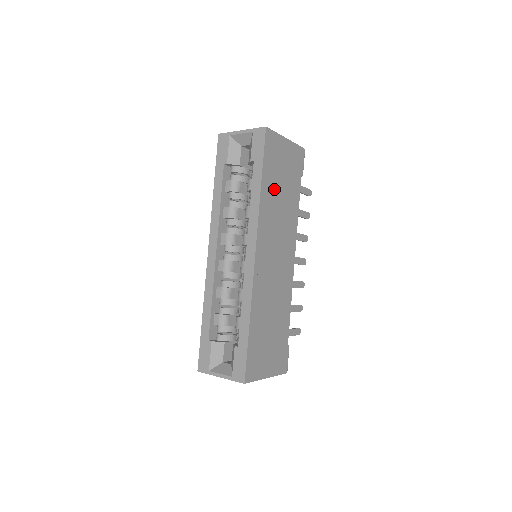
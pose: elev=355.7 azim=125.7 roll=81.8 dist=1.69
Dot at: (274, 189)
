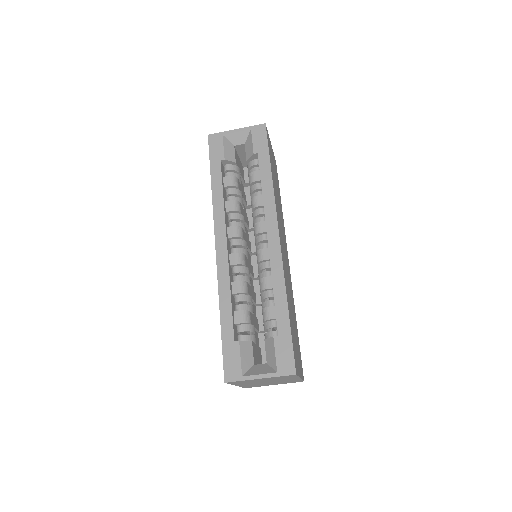
Dot at: occluded
